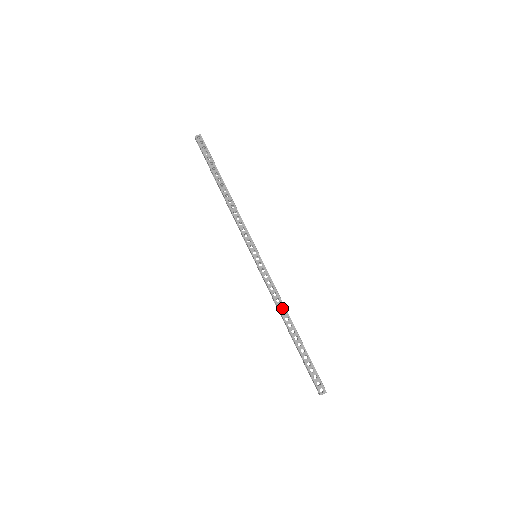
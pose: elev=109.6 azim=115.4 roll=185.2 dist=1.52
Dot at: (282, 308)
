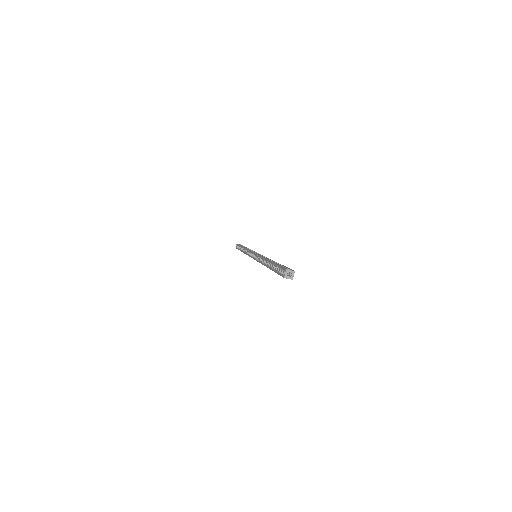
Dot at: occluded
